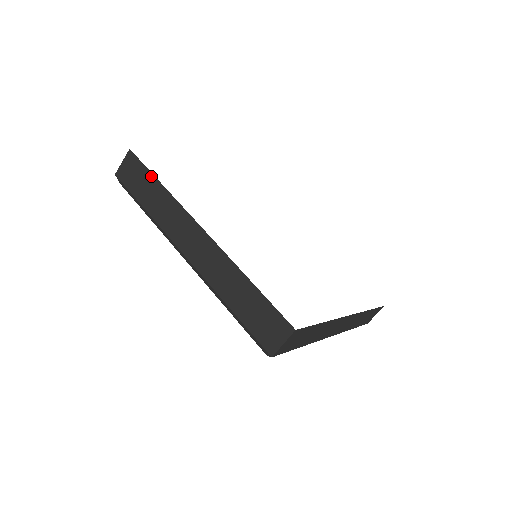
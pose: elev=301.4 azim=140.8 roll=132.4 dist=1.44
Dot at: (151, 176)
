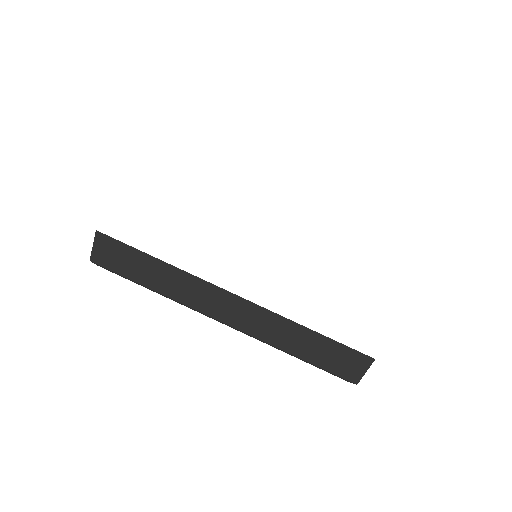
Dot at: (142, 255)
